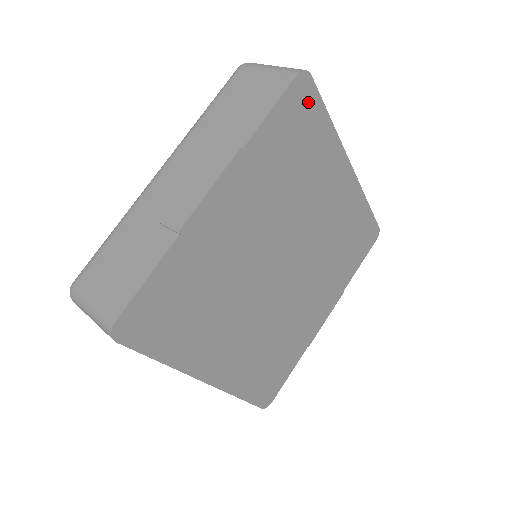
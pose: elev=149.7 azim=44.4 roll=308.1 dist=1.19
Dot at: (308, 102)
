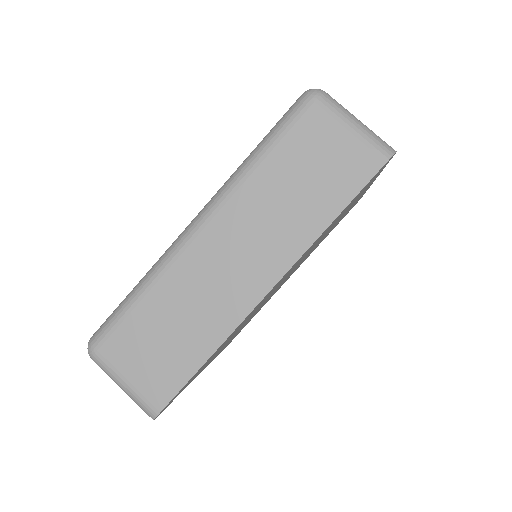
Dot at: occluded
